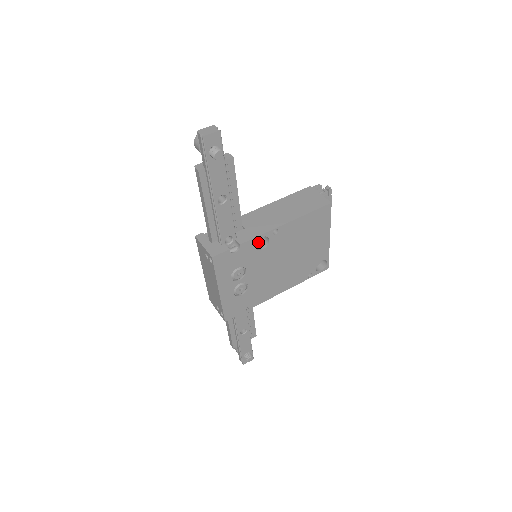
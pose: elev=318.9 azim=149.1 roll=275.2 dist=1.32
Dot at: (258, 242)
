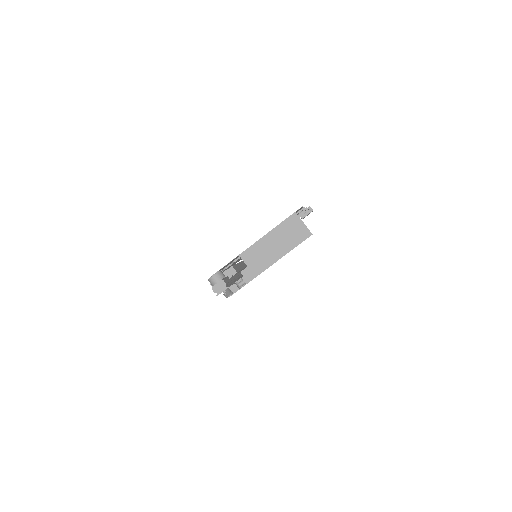
Dot at: occluded
